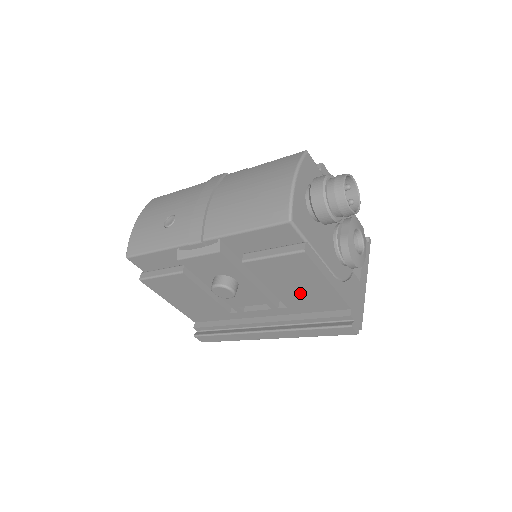
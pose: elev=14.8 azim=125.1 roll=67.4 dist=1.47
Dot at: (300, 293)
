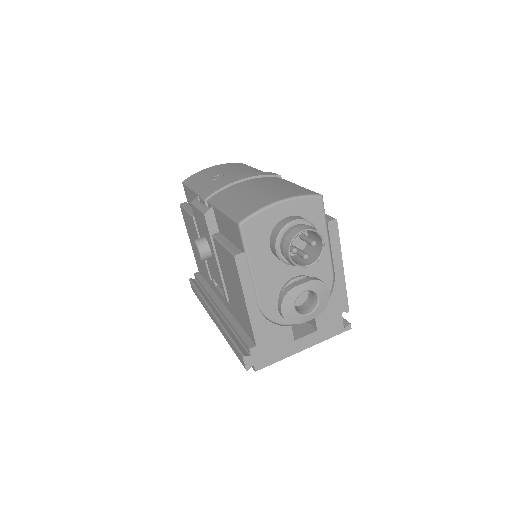
Dot at: (235, 298)
